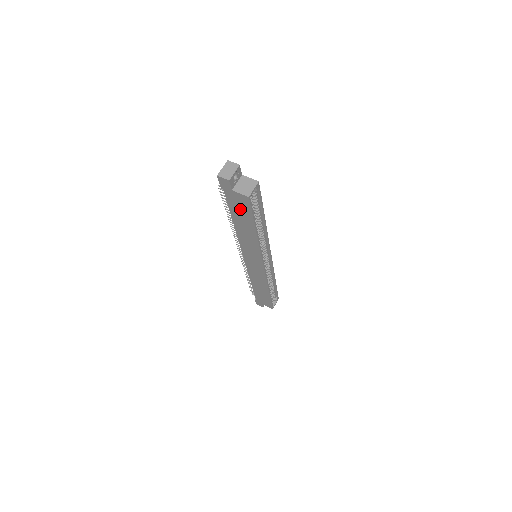
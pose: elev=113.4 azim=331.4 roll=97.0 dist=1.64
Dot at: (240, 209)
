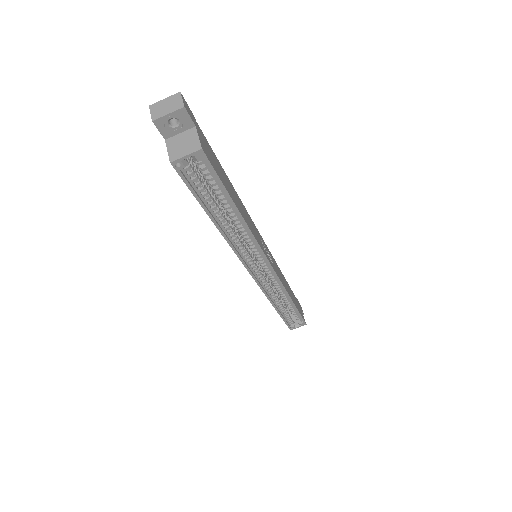
Dot at: occluded
